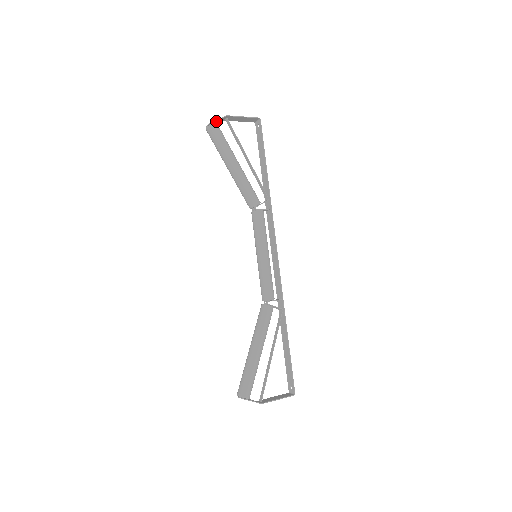
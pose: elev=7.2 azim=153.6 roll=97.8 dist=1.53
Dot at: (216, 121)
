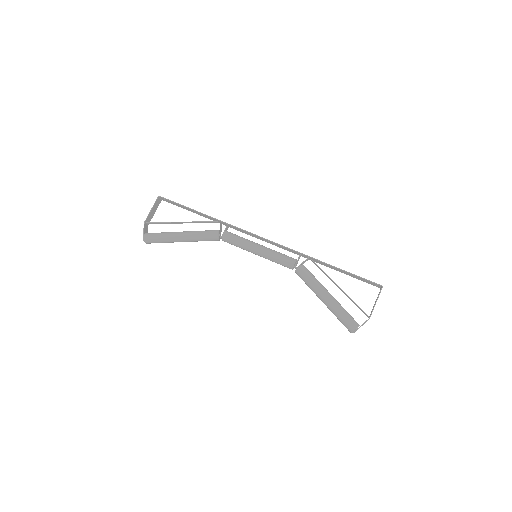
Dot at: (144, 233)
